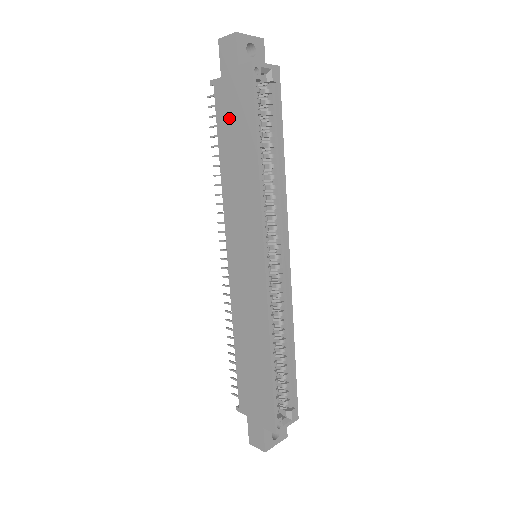
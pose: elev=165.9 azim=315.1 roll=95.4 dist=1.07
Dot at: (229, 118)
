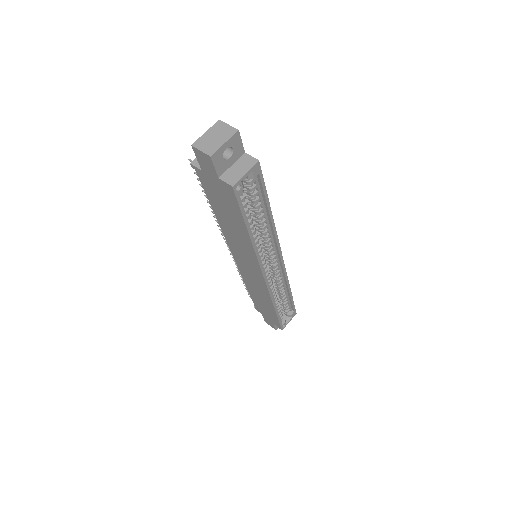
Dot at: (217, 199)
